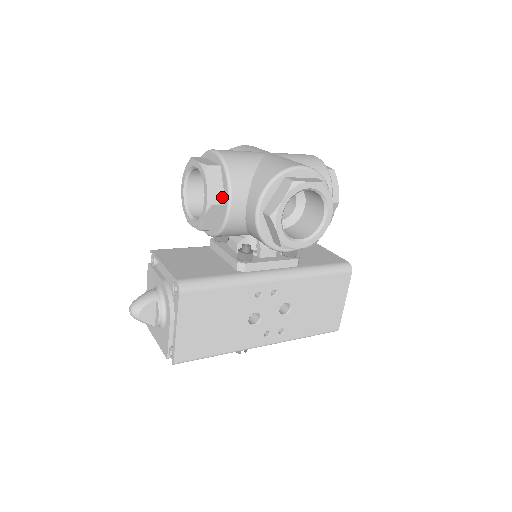
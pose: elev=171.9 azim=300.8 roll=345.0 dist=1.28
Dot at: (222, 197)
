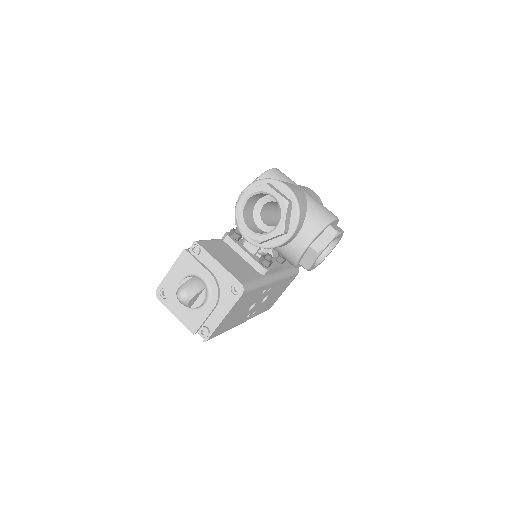
Dot at: (288, 227)
